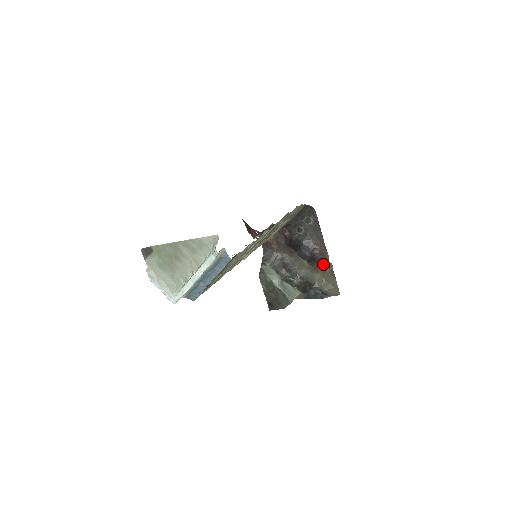
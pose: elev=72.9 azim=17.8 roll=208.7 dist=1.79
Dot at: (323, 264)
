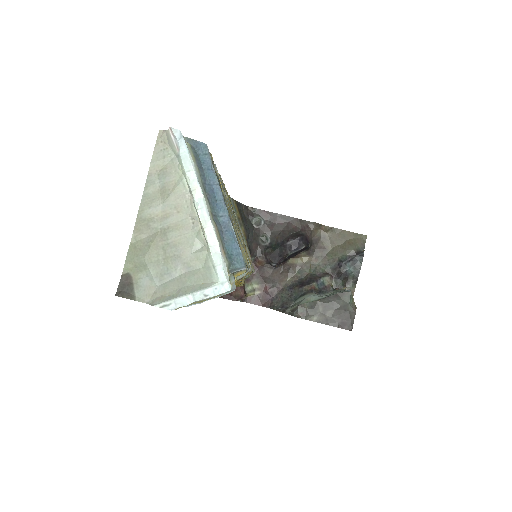
Dot at: (319, 237)
